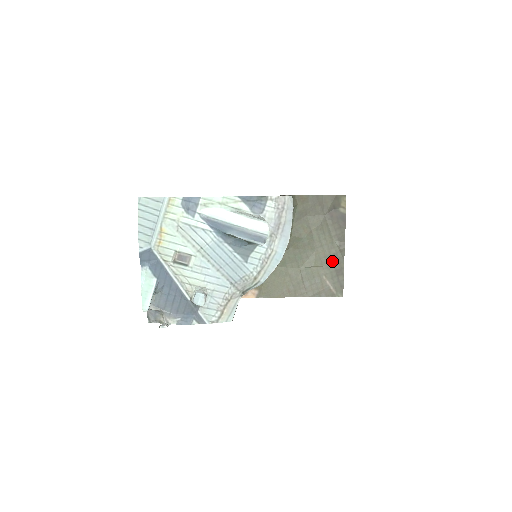
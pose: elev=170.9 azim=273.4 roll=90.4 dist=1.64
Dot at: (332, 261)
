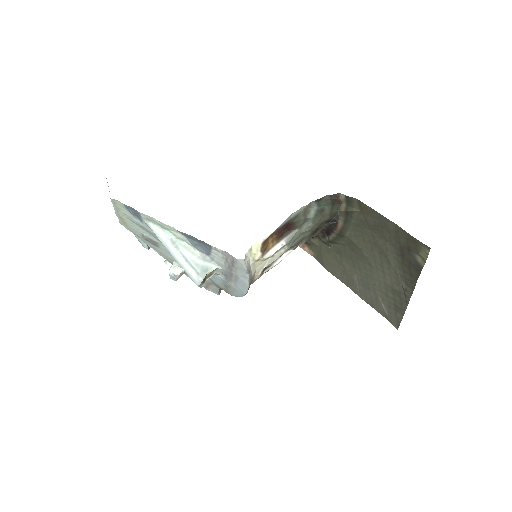
Dot at: (393, 294)
